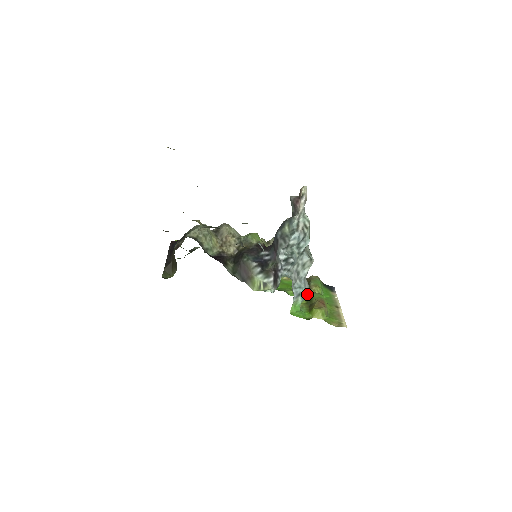
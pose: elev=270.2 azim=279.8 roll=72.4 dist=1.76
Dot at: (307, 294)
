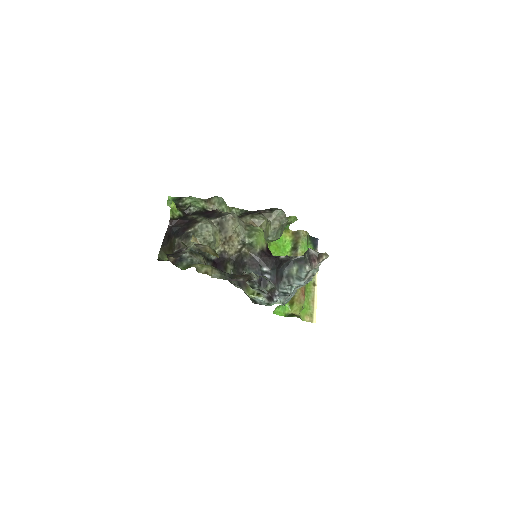
Dot at: occluded
